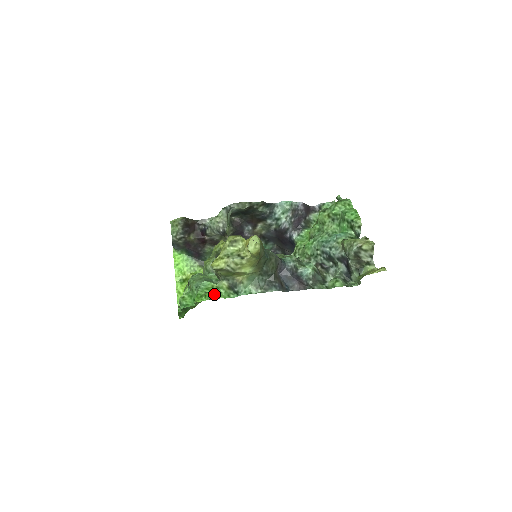
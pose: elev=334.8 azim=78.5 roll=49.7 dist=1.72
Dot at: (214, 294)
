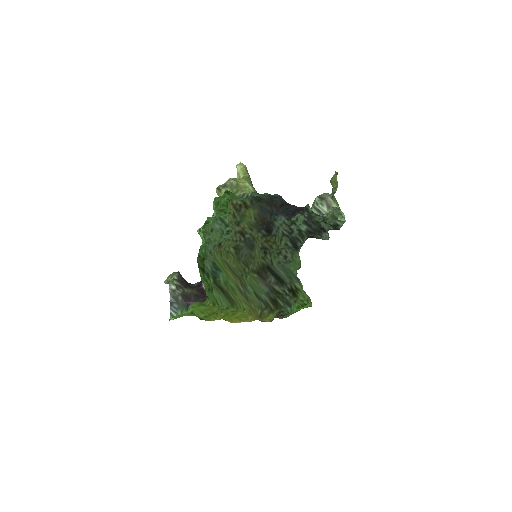
Dot at: (228, 194)
